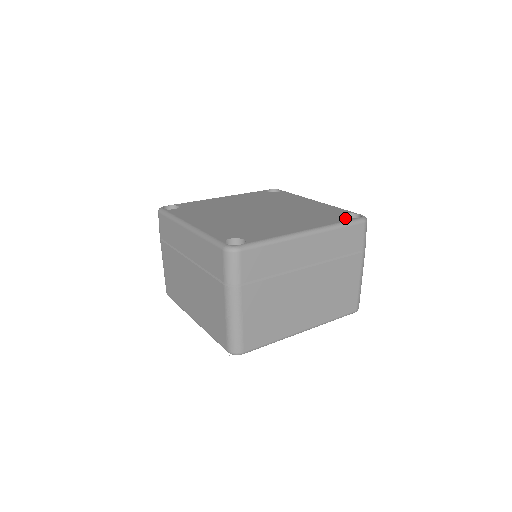
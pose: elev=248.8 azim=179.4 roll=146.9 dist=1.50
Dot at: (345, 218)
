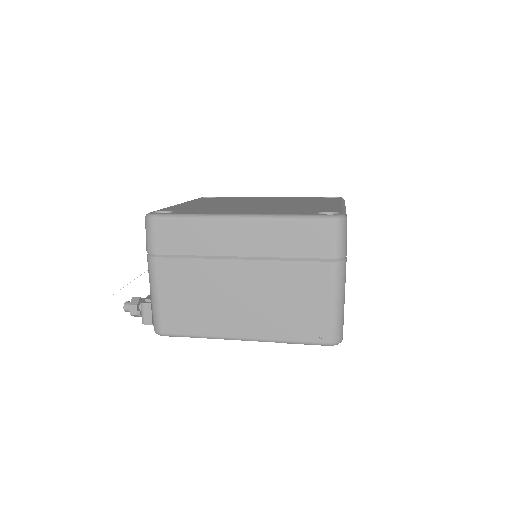
Dot at: (334, 198)
